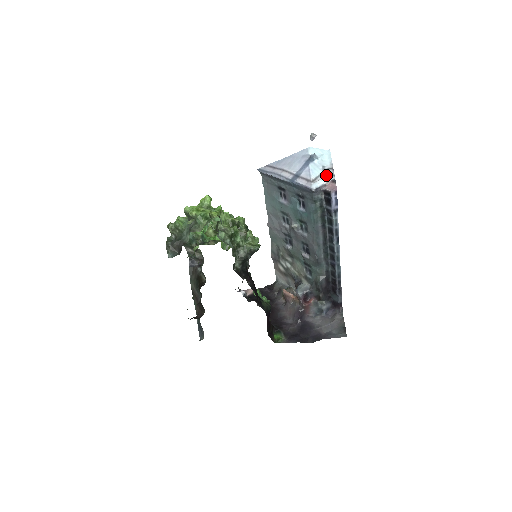
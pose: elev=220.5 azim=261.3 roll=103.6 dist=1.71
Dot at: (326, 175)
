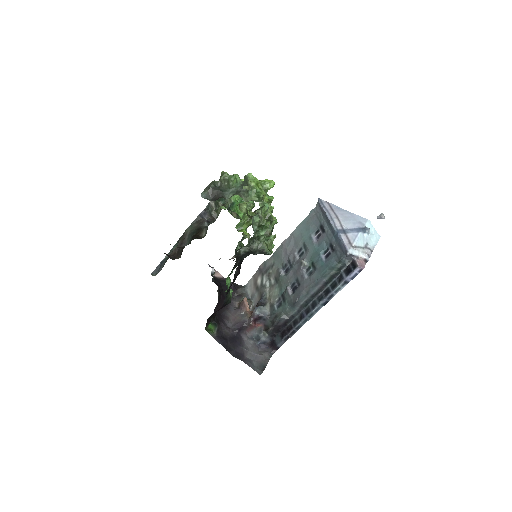
Dot at: (365, 251)
